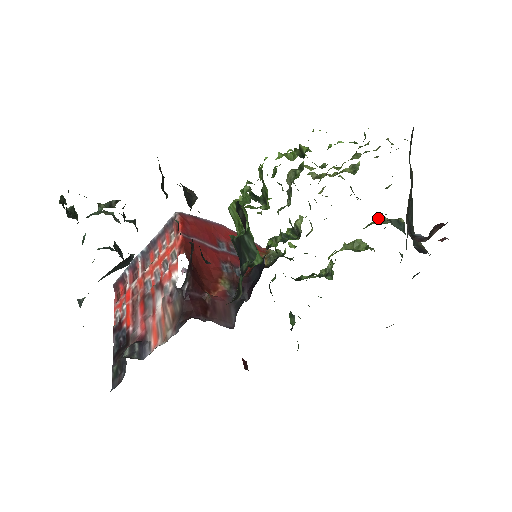
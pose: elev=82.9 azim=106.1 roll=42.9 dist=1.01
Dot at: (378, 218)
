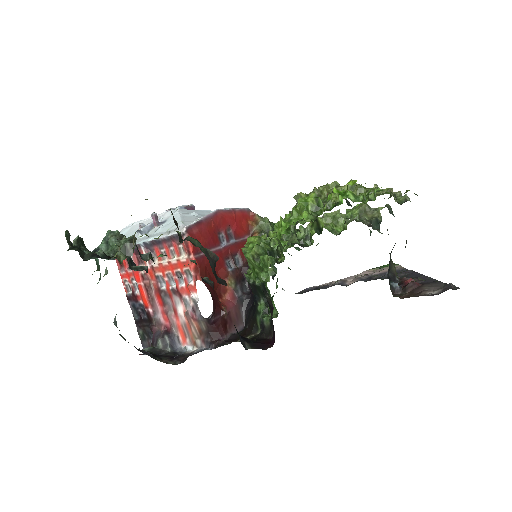
Dot at: (360, 209)
